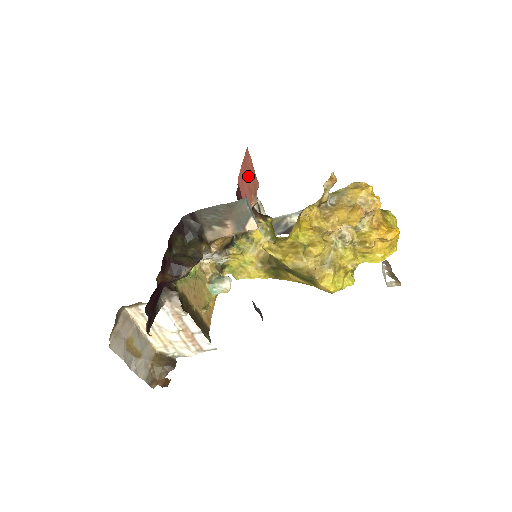
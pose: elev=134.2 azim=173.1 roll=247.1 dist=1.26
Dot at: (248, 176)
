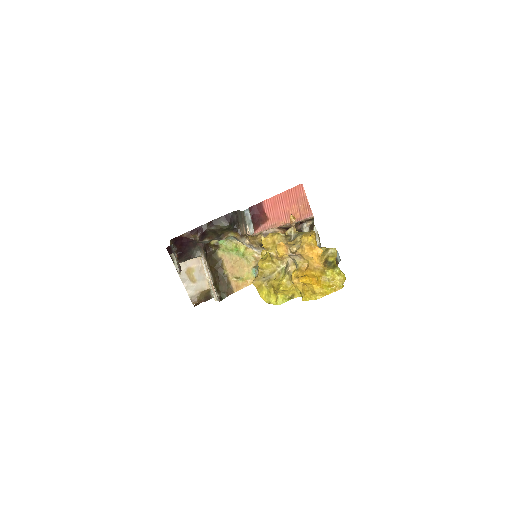
Dot at: (291, 204)
